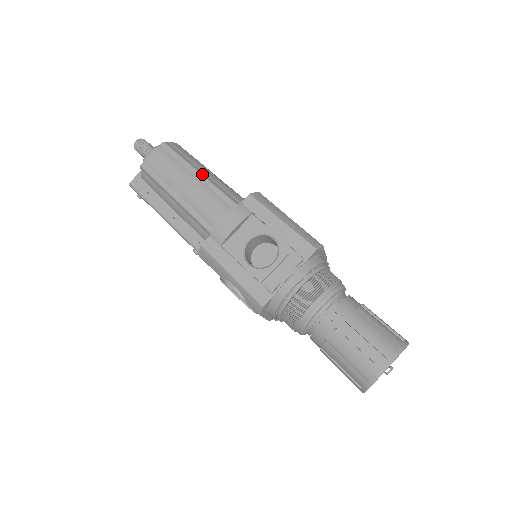
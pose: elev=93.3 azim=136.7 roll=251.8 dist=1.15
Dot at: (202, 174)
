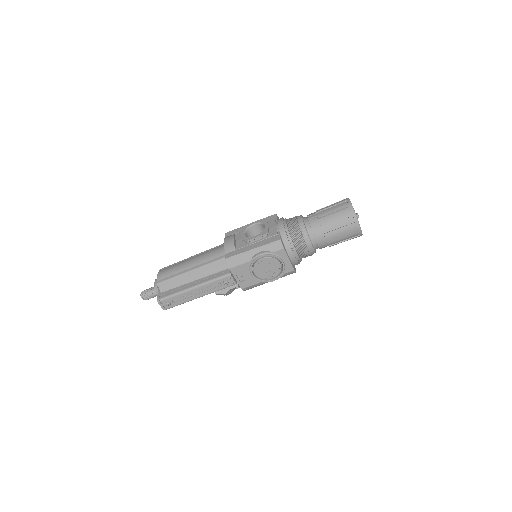
Dot at: (194, 255)
